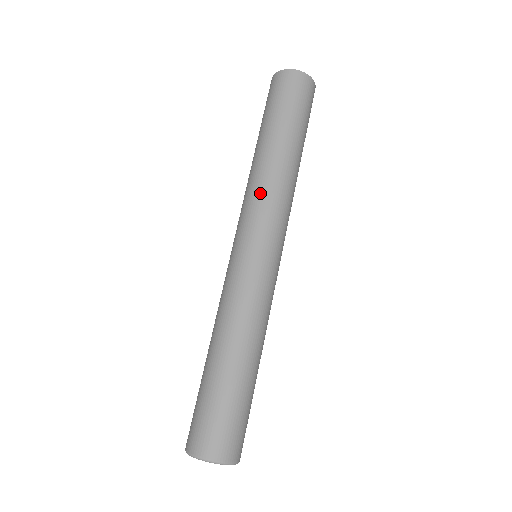
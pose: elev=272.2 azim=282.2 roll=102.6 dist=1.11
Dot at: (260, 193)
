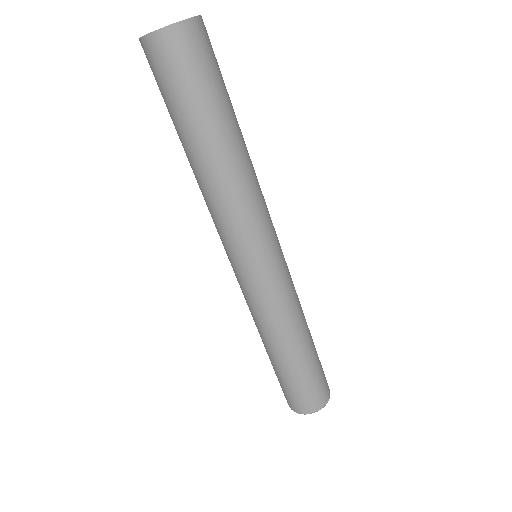
Dot at: (224, 215)
